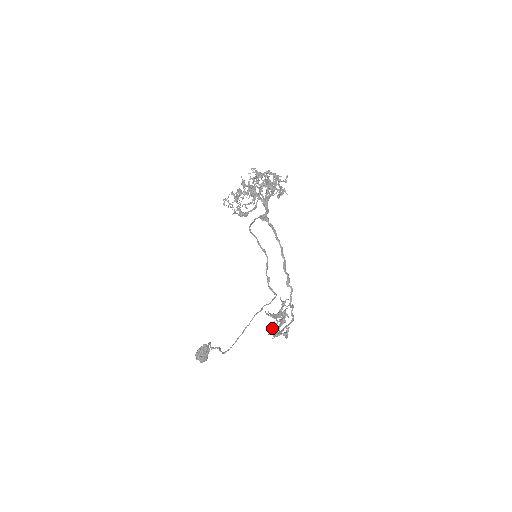
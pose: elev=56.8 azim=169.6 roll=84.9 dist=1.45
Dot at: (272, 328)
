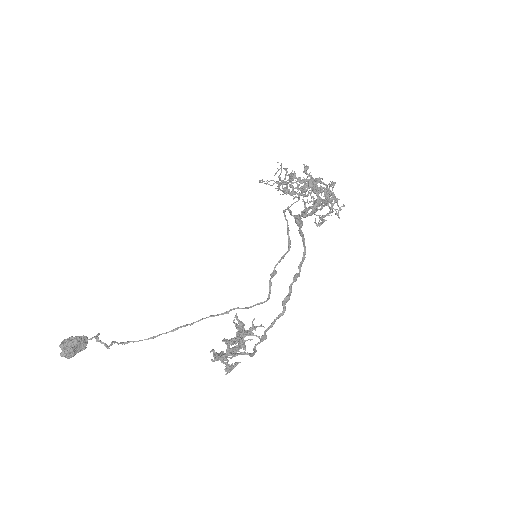
Dot at: (228, 340)
